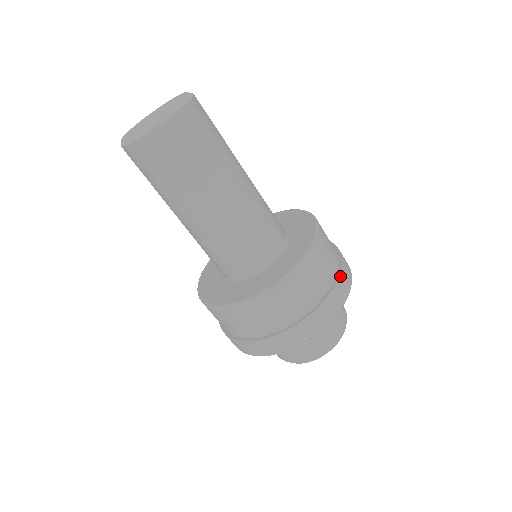
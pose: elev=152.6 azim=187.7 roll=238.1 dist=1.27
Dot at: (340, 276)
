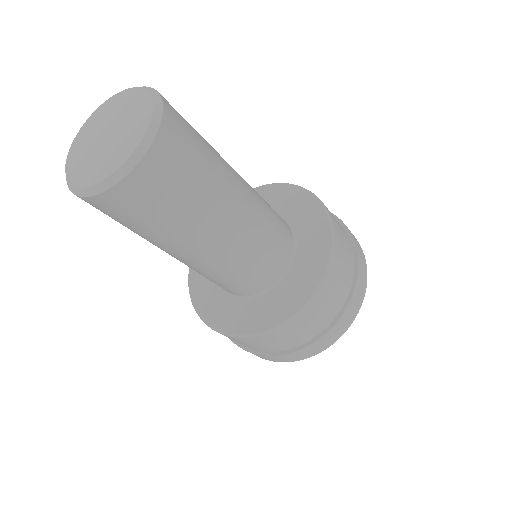
Dot at: (354, 241)
